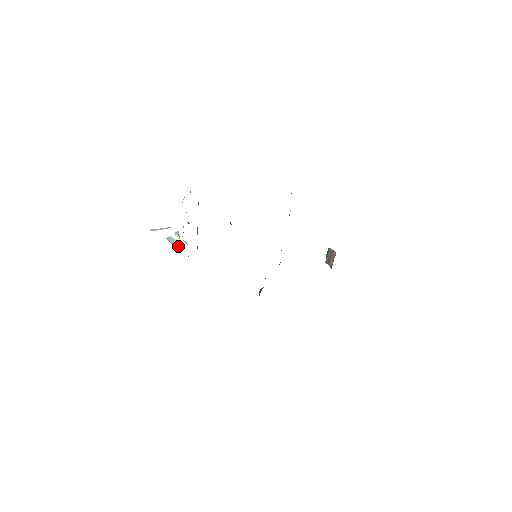
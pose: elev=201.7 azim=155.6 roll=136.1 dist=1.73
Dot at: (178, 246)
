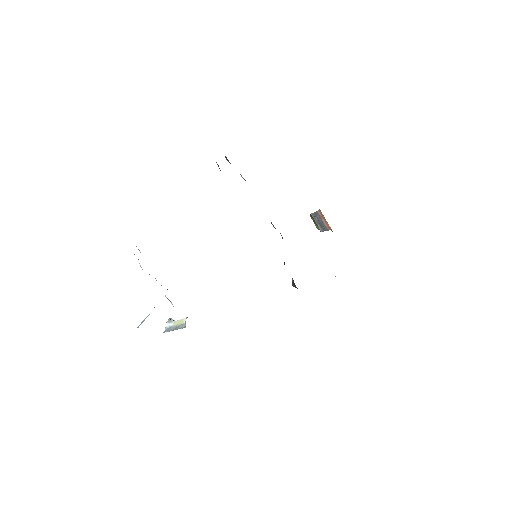
Dot at: (181, 326)
